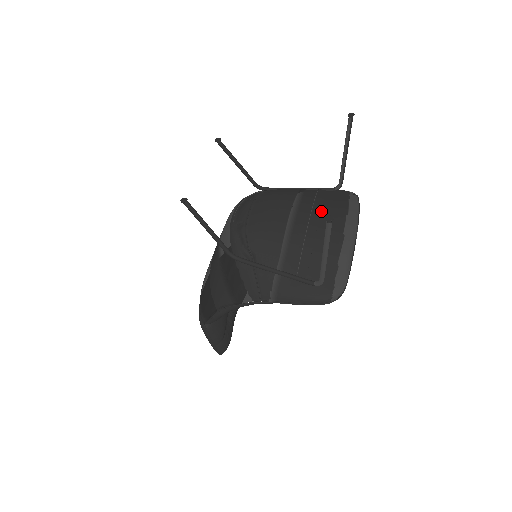
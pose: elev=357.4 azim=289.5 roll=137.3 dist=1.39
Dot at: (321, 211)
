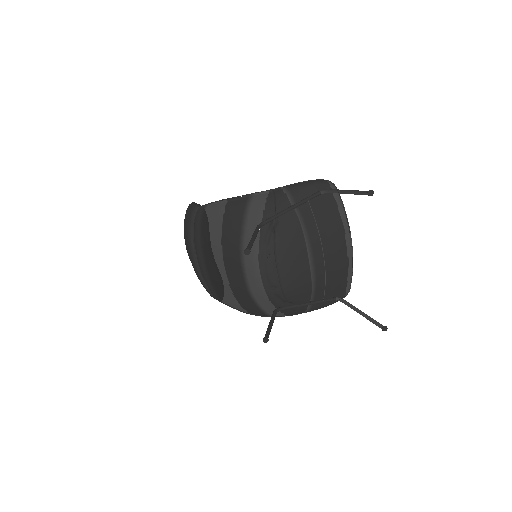
Dot at: (328, 244)
